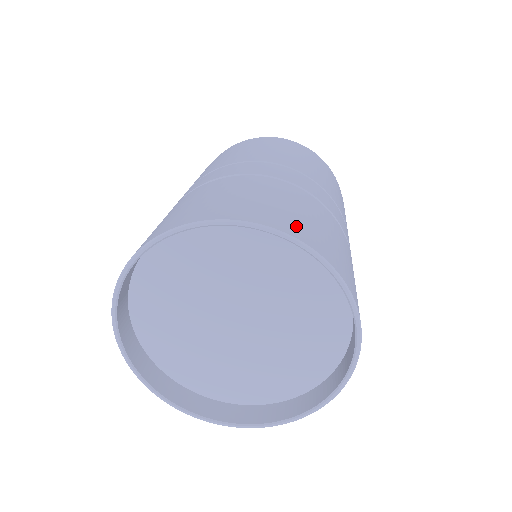
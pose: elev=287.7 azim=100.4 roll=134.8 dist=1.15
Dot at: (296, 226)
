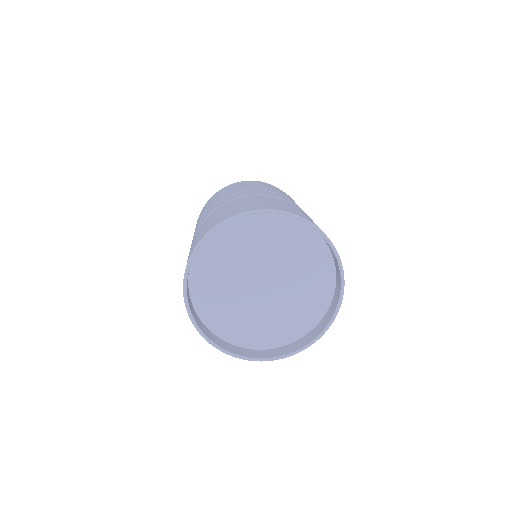
Dot at: (287, 209)
